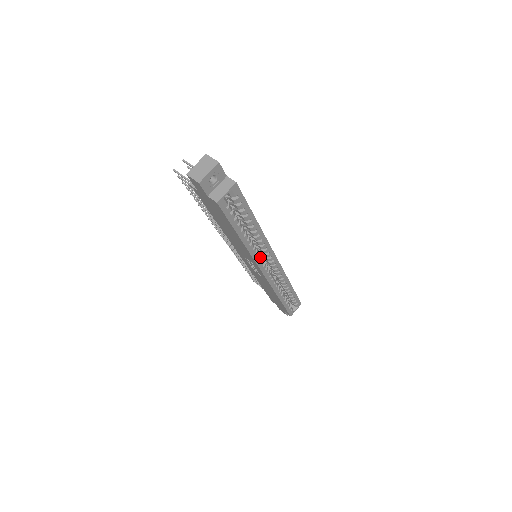
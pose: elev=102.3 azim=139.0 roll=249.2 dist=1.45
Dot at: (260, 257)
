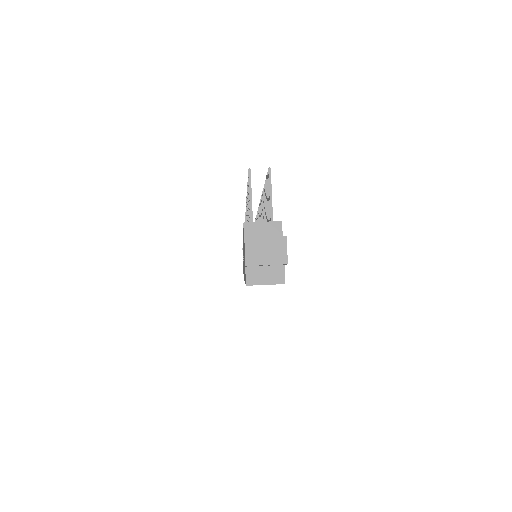
Dot at: occluded
